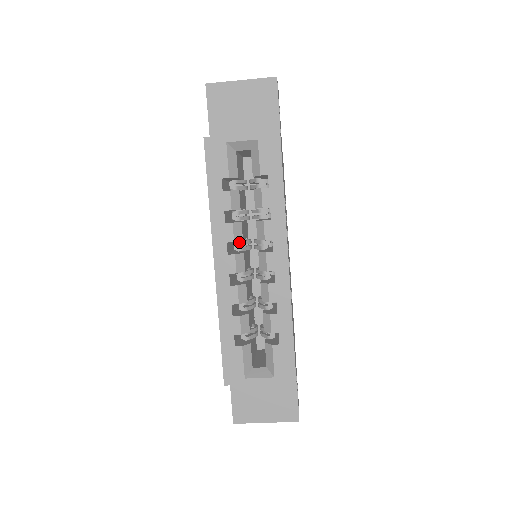
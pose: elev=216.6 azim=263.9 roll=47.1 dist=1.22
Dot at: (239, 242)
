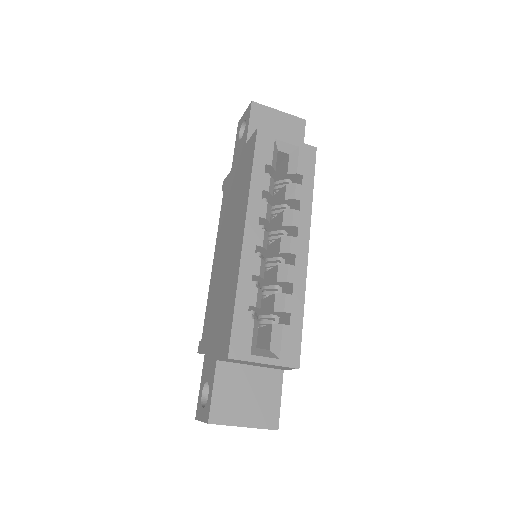
Dot at: (263, 225)
